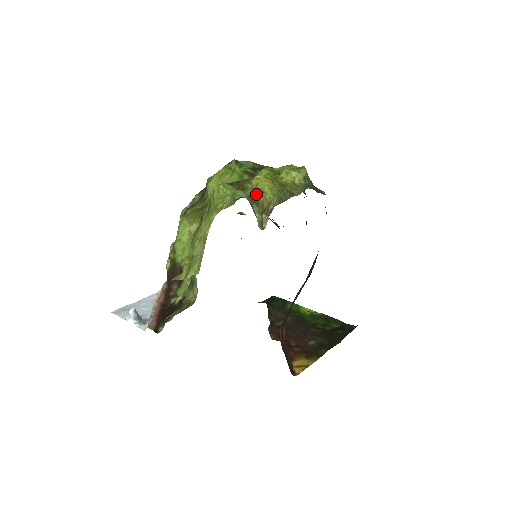
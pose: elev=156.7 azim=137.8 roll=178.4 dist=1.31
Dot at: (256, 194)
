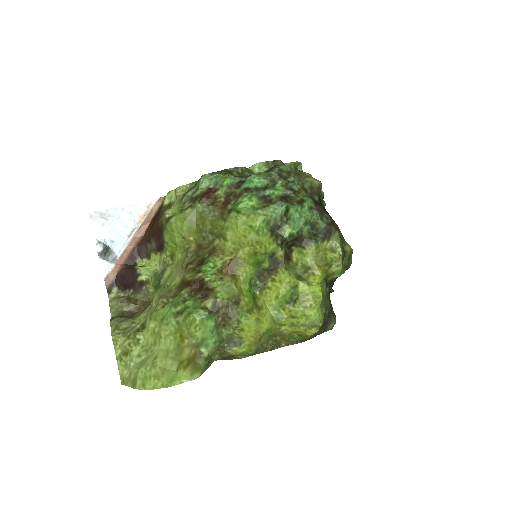
Dot at: (232, 339)
